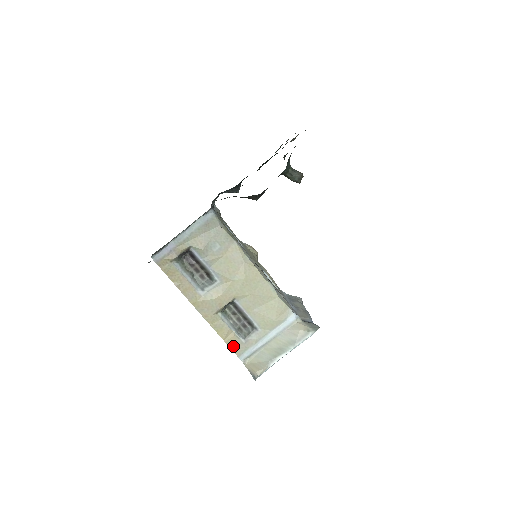
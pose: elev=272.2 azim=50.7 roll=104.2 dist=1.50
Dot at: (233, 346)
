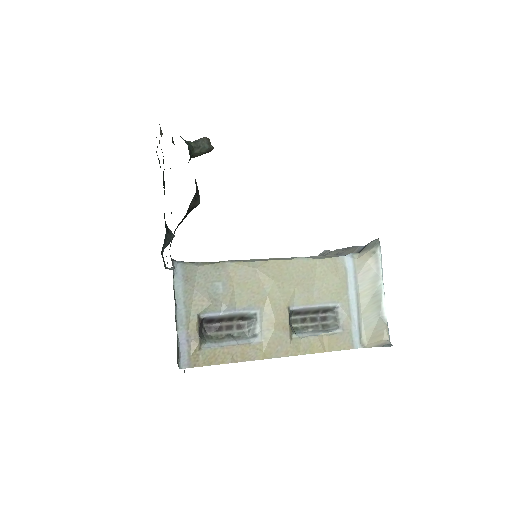
Dot at: (338, 346)
